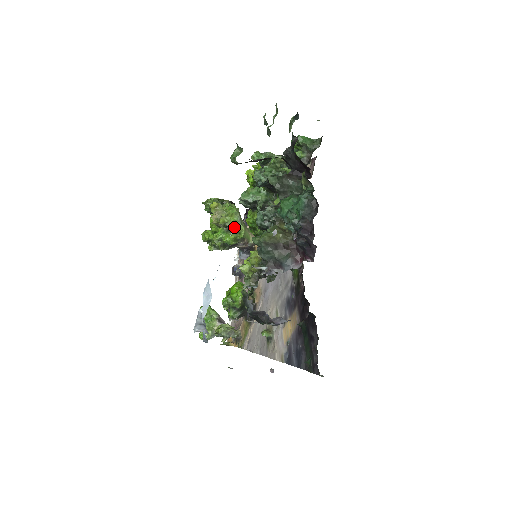
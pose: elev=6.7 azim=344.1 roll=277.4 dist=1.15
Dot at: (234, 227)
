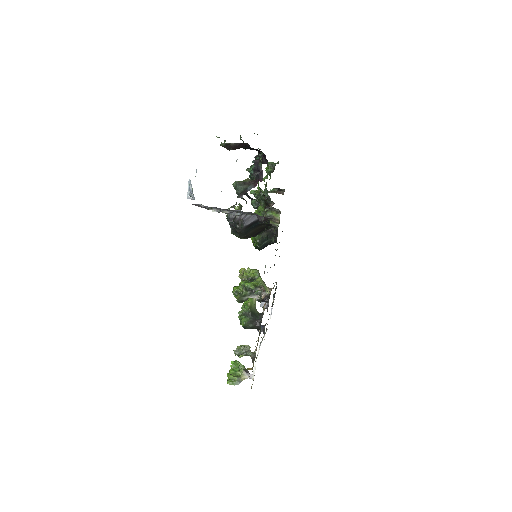
Dot at: occluded
